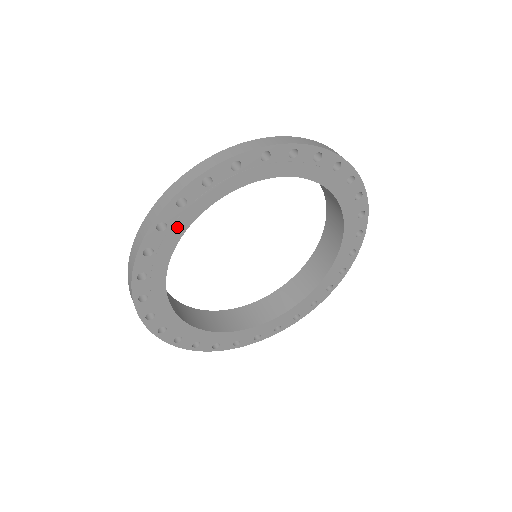
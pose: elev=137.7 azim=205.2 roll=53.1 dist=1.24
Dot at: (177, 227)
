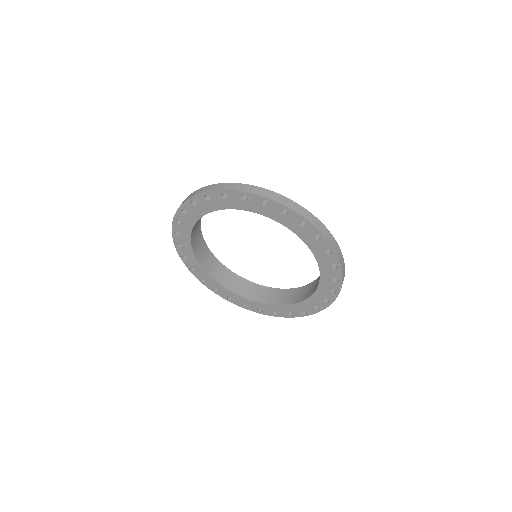
Dot at: (249, 206)
